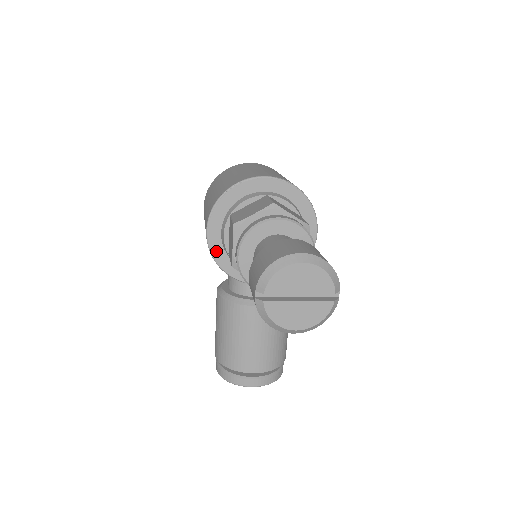
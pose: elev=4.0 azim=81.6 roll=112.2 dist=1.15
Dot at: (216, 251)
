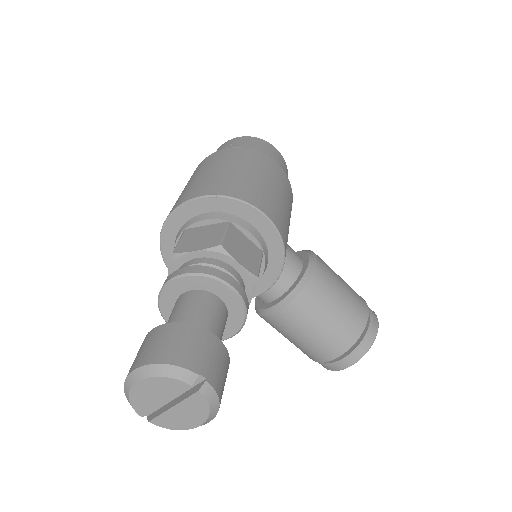
Dot at: occluded
